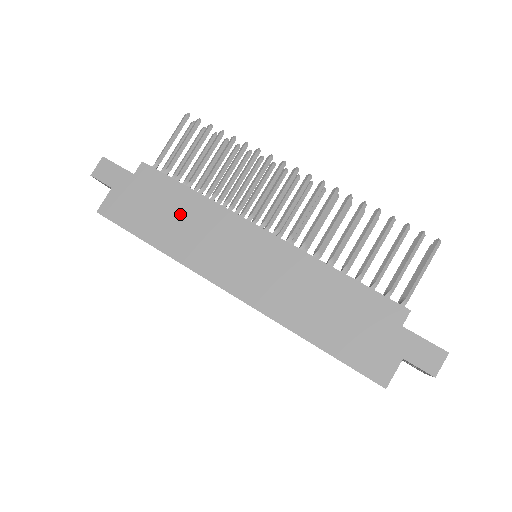
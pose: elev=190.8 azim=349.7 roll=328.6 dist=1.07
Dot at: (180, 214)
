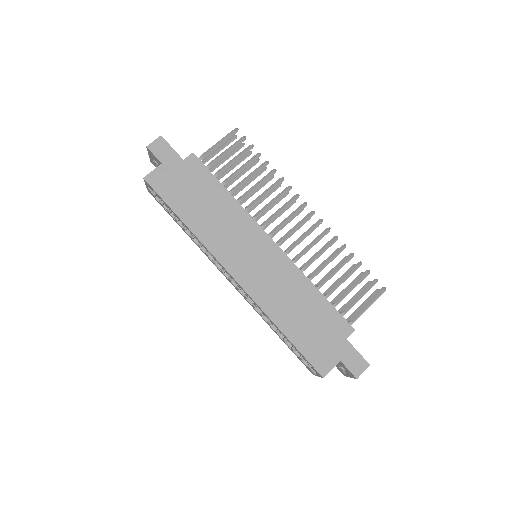
Dot at: (212, 205)
